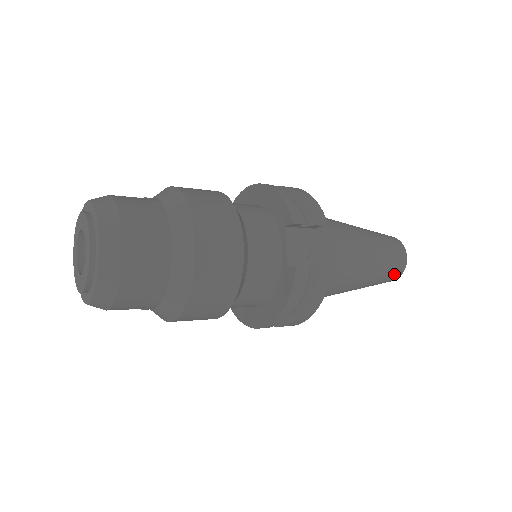
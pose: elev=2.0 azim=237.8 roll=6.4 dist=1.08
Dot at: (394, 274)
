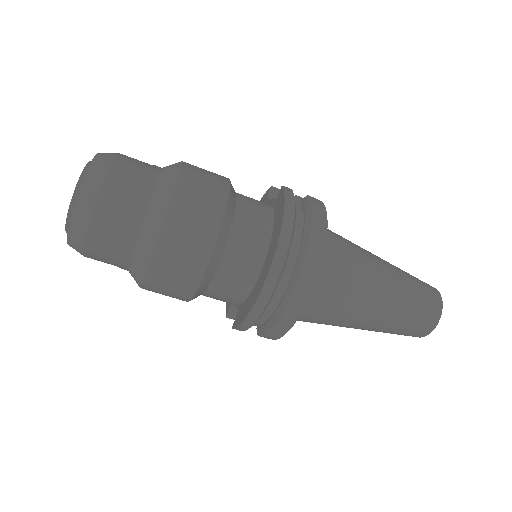
Dot at: (429, 293)
